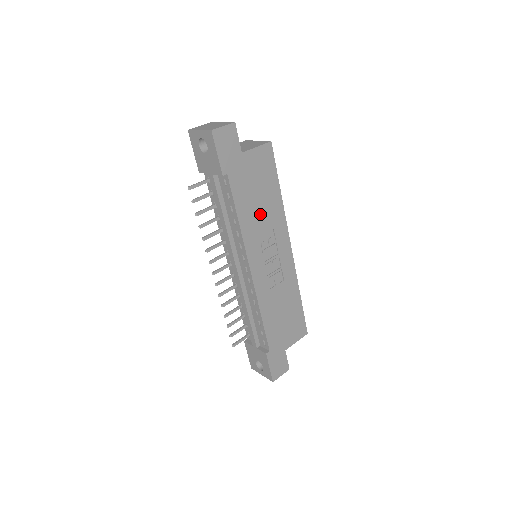
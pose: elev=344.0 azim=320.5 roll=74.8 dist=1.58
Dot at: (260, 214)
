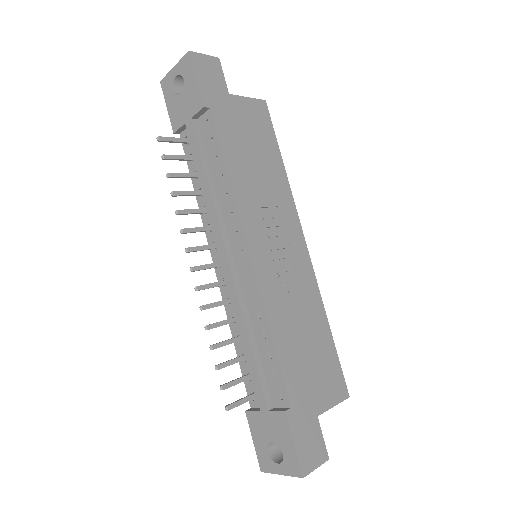
Dot at: (258, 178)
